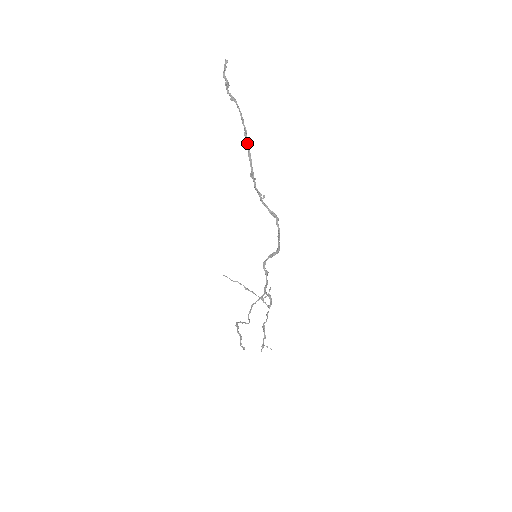
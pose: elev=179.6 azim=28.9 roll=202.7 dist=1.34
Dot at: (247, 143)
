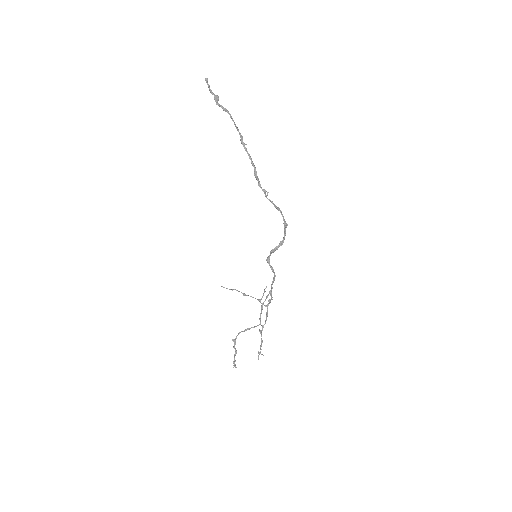
Dot at: (245, 148)
